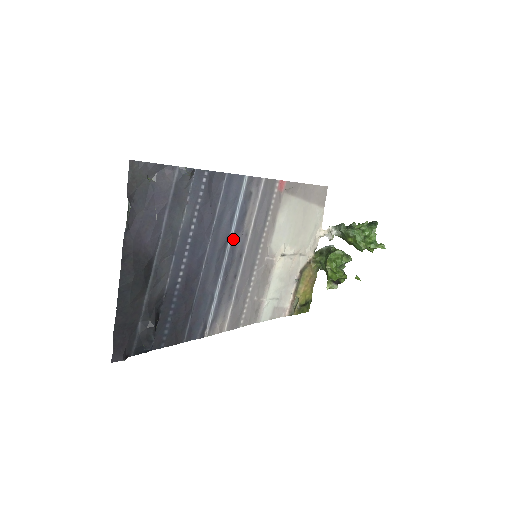
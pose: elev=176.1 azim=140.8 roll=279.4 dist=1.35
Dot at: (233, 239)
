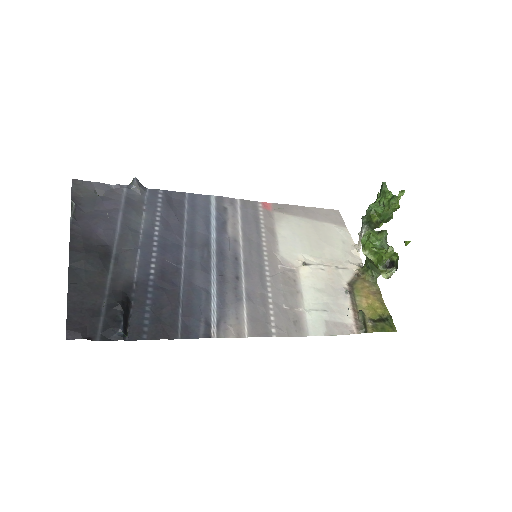
Dot at: (218, 243)
